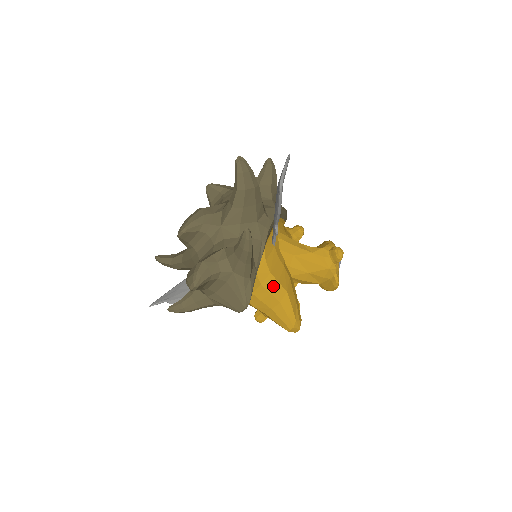
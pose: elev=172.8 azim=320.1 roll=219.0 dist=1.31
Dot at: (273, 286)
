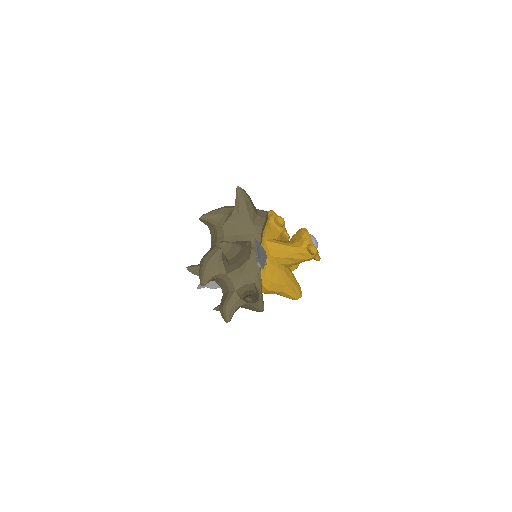
Dot at: (275, 287)
